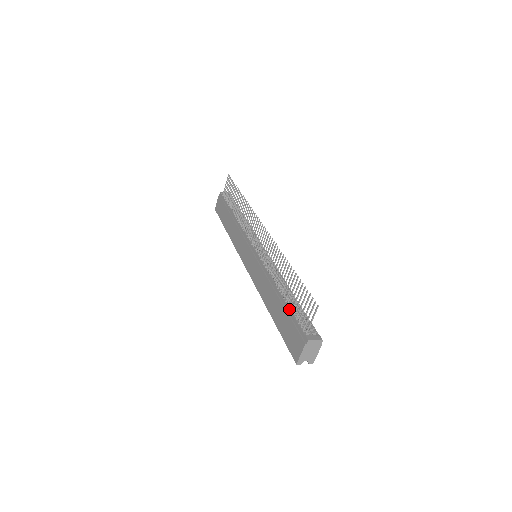
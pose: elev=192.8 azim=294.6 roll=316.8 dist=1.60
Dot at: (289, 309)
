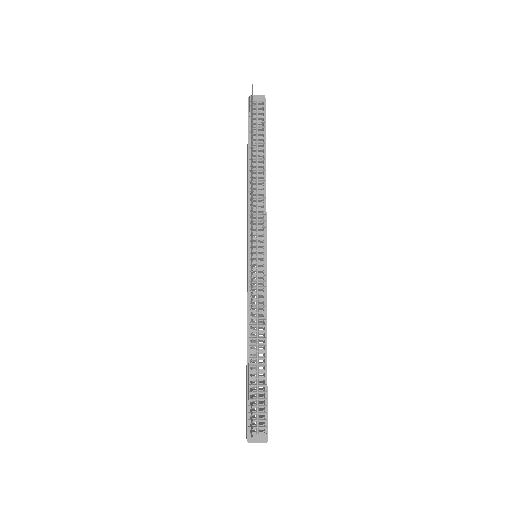
Dot at: (248, 386)
